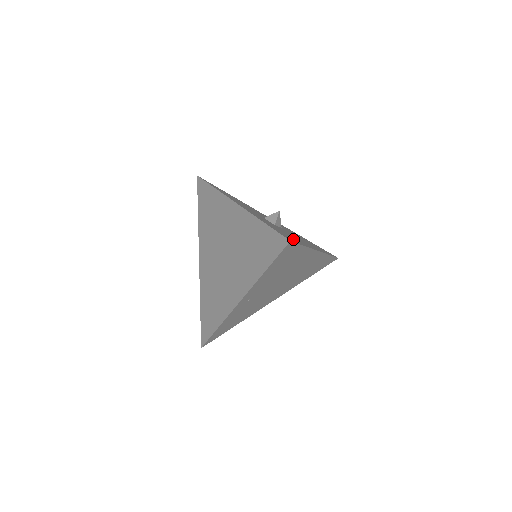
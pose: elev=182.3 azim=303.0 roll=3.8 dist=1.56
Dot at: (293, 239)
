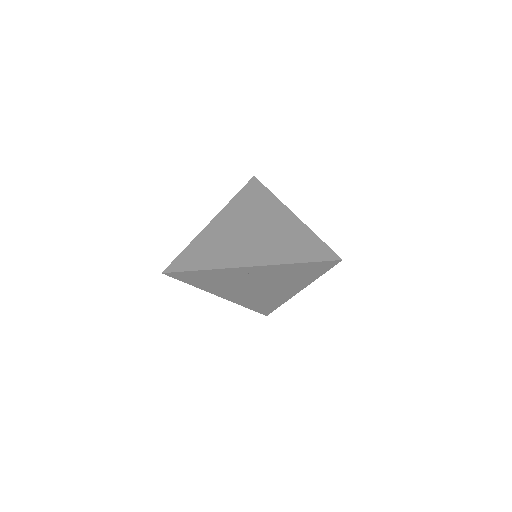
Dot at: occluded
